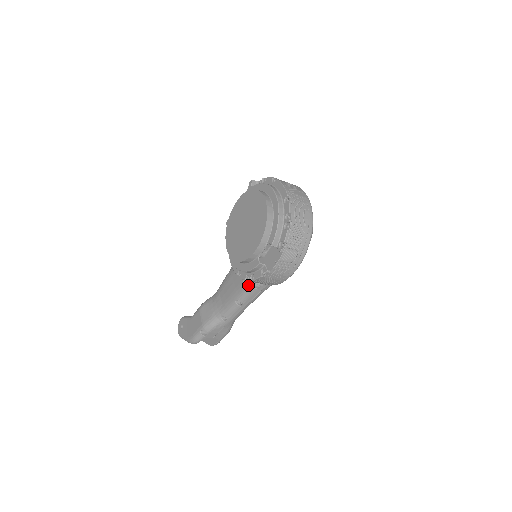
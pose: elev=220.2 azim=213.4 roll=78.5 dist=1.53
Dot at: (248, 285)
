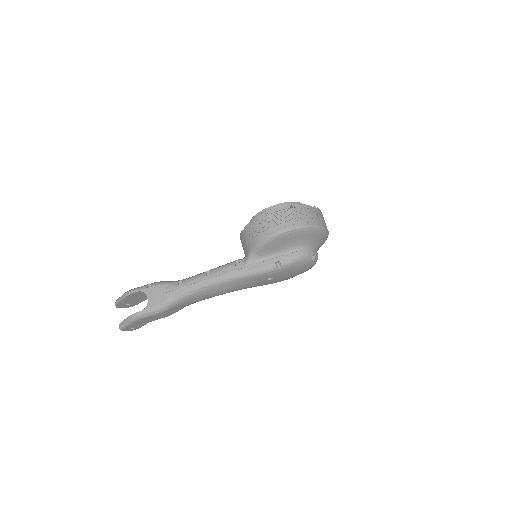
Dot at: (231, 262)
